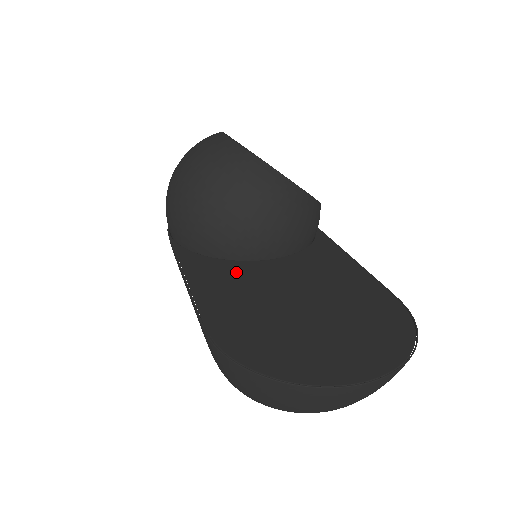
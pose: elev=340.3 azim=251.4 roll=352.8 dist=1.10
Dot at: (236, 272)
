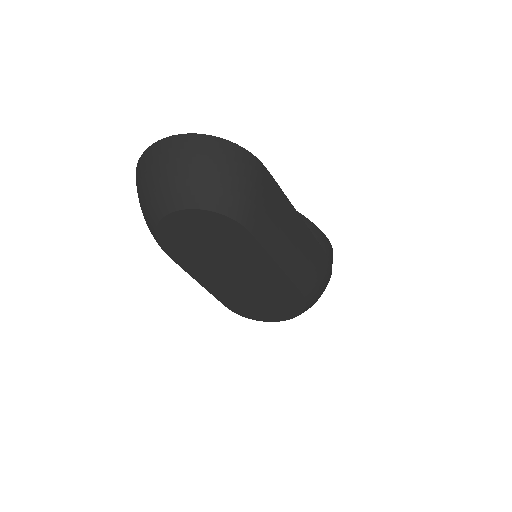
Dot at: occluded
